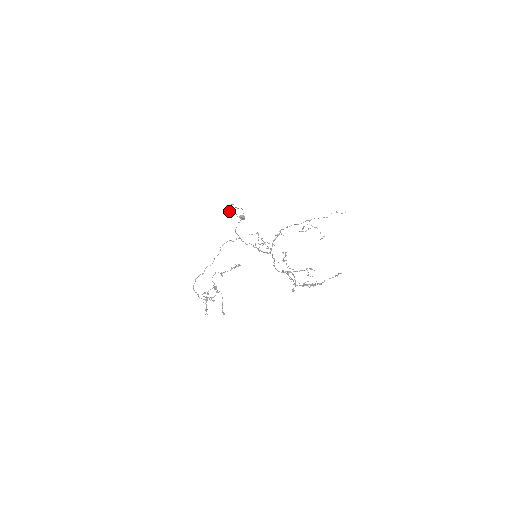
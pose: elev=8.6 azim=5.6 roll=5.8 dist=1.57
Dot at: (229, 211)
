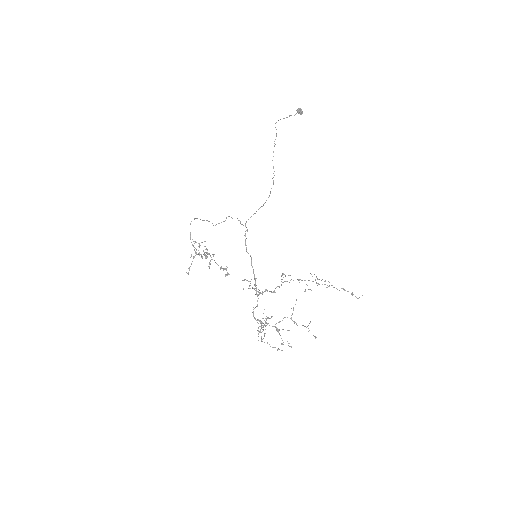
Dot at: occluded
